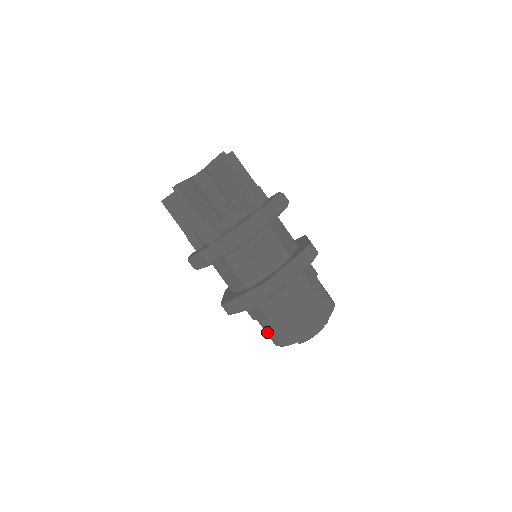
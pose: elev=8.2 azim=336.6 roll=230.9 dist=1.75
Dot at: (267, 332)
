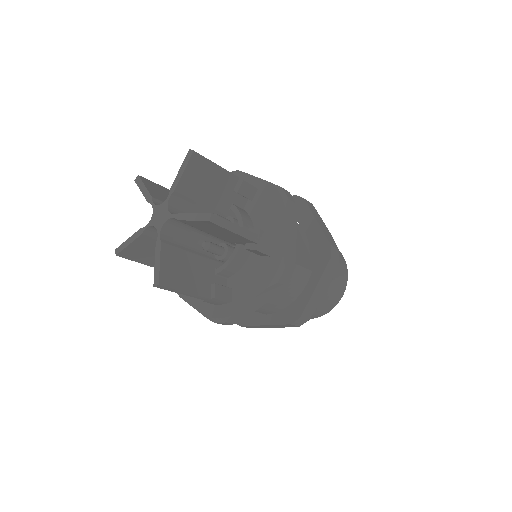
Dot at: occluded
